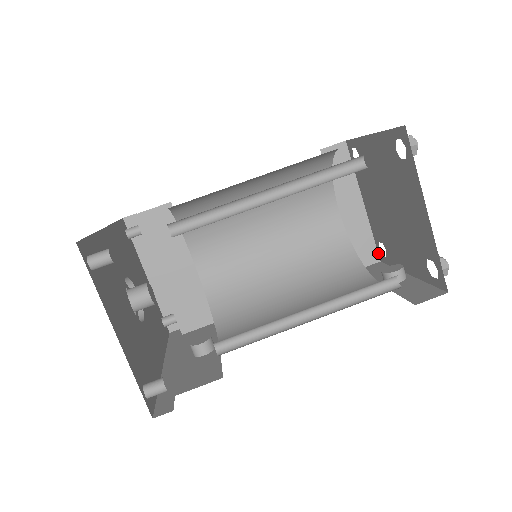
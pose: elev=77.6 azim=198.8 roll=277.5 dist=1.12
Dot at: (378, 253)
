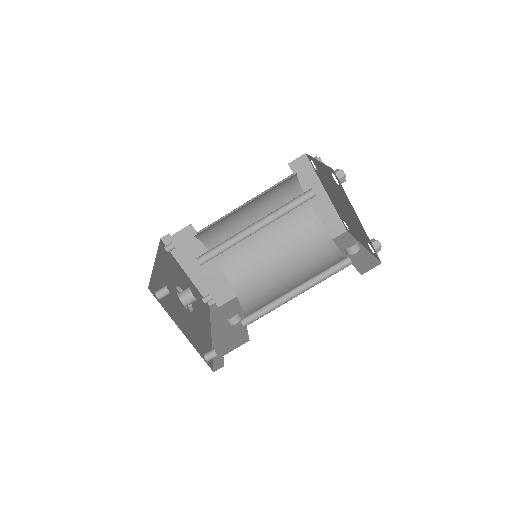
Dot at: (344, 225)
